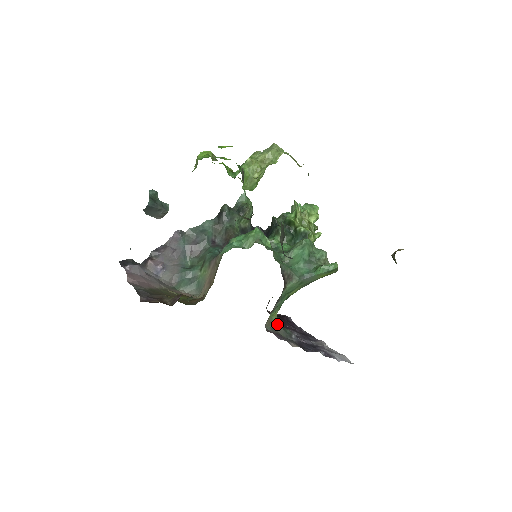
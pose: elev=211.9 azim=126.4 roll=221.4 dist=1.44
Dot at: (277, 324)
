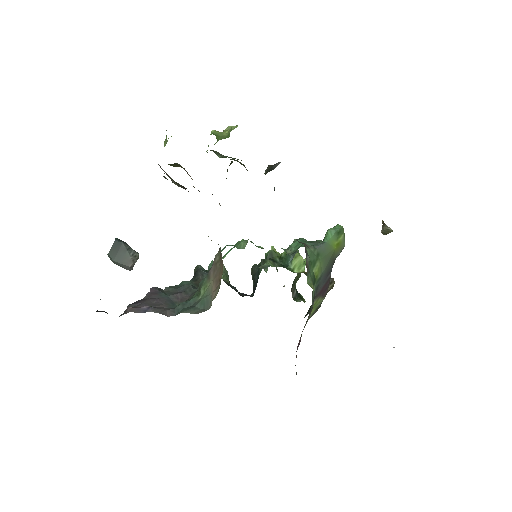
Dot at: occluded
